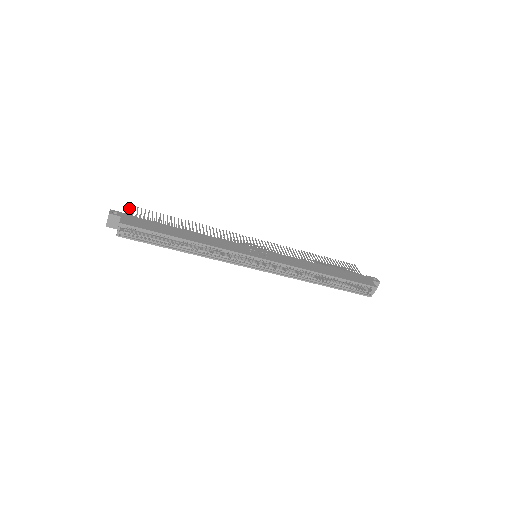
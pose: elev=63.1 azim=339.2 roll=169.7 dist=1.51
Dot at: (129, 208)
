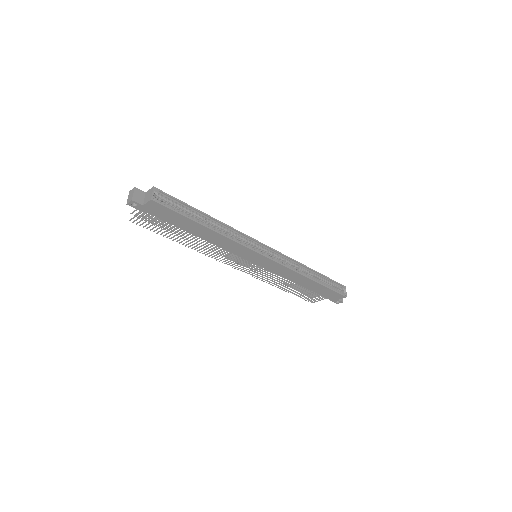
Dot at: (134, 210)
